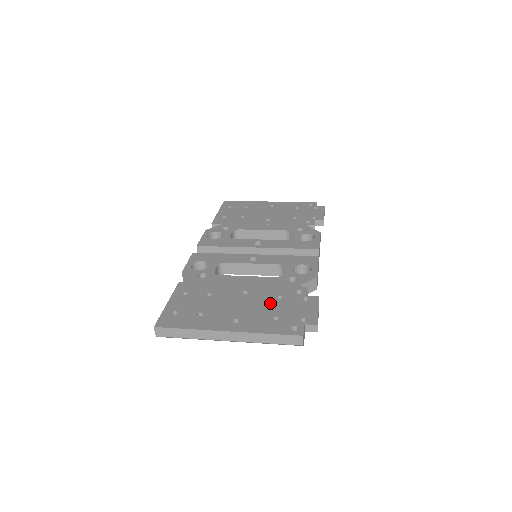
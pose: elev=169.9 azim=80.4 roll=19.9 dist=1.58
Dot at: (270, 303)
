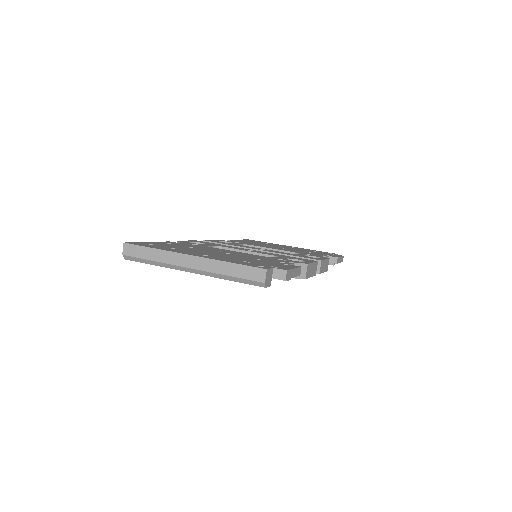
Dot at: (248, 258)
